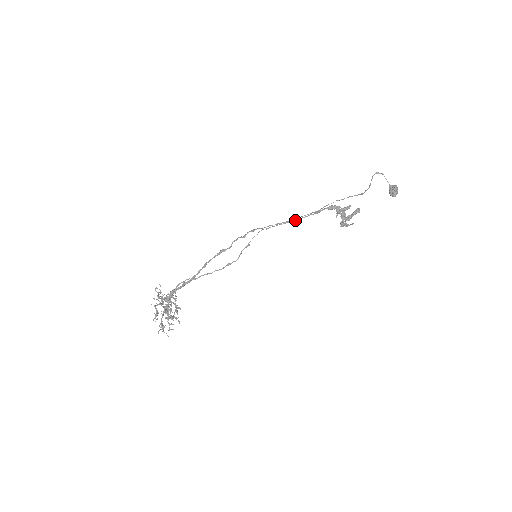
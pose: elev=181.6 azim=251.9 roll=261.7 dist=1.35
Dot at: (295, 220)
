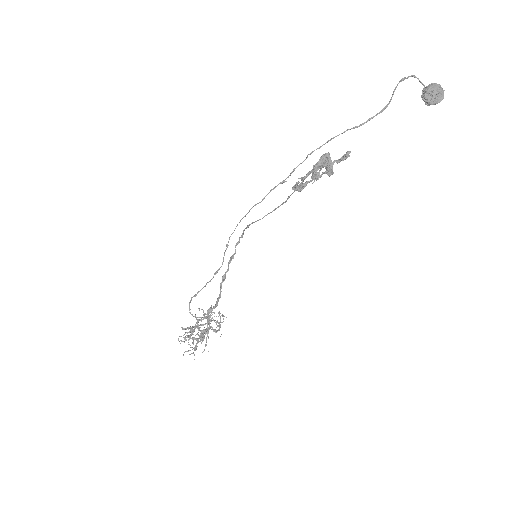
Dot at: occluded
